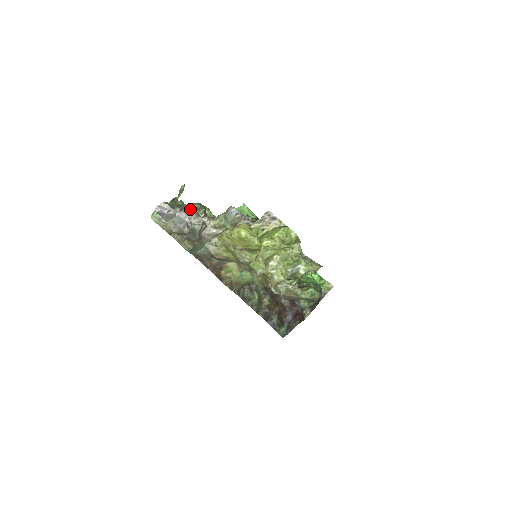
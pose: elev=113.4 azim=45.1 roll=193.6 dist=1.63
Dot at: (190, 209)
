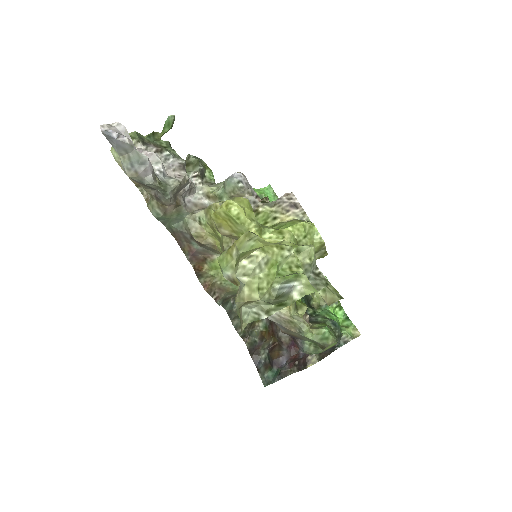
Dot at: (174, 156)
